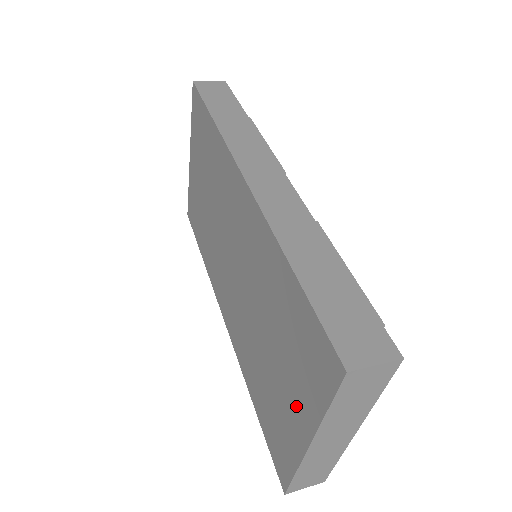
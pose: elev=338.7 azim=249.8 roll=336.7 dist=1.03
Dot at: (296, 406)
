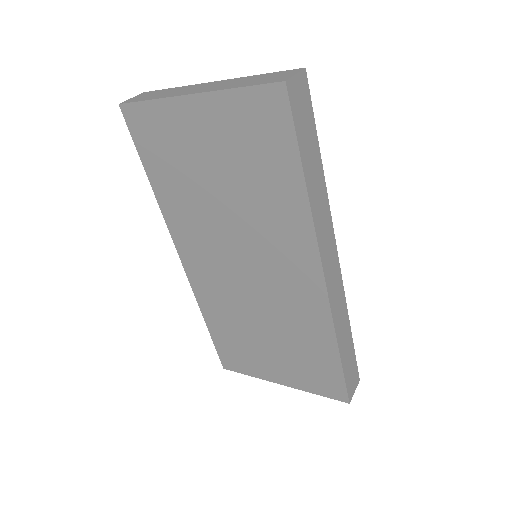
Dot at: (281, 372)
